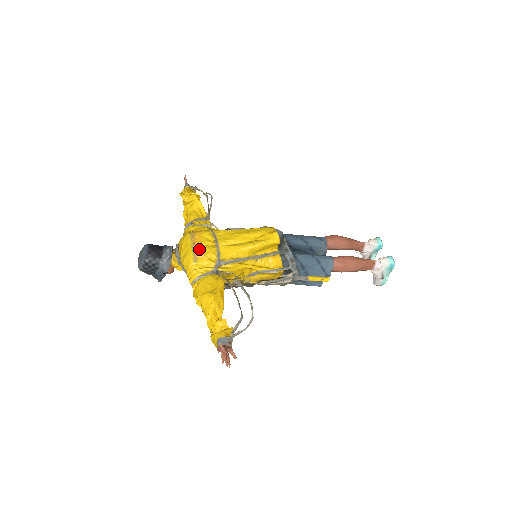
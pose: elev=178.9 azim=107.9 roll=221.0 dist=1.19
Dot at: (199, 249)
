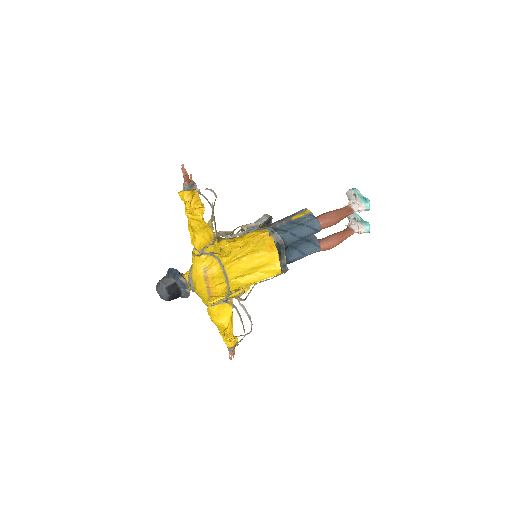
Dot at: (213, 292)
